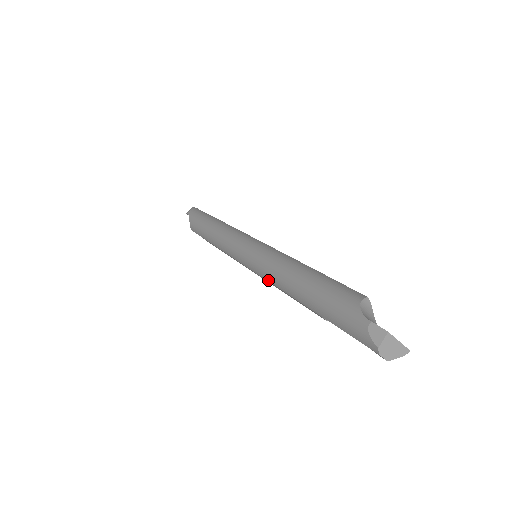
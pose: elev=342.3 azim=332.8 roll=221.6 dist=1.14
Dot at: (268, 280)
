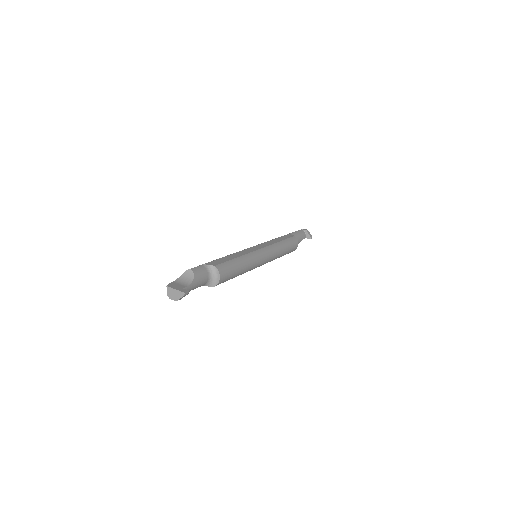
Dot at: occluded
